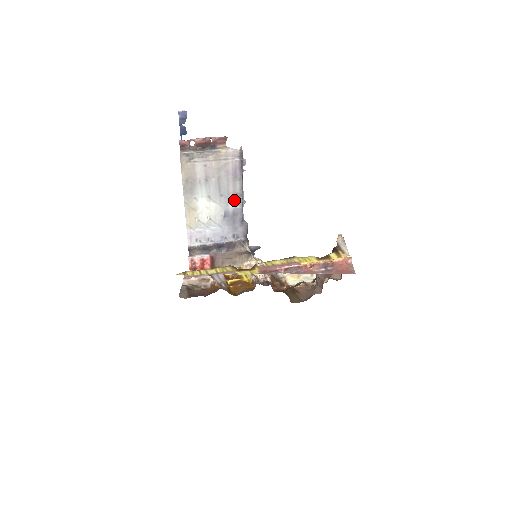
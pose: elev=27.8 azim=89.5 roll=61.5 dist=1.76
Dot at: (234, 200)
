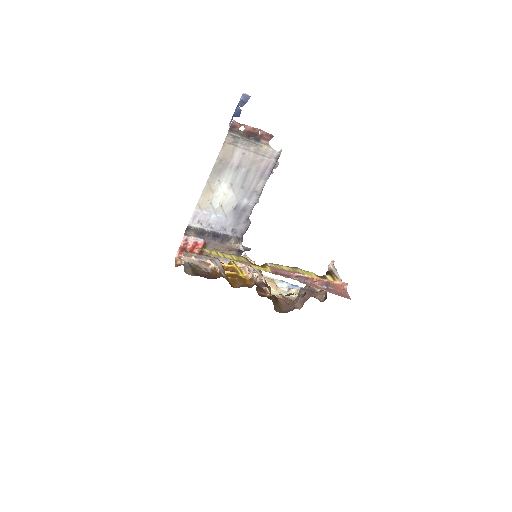
Dot at: (250, 196)
